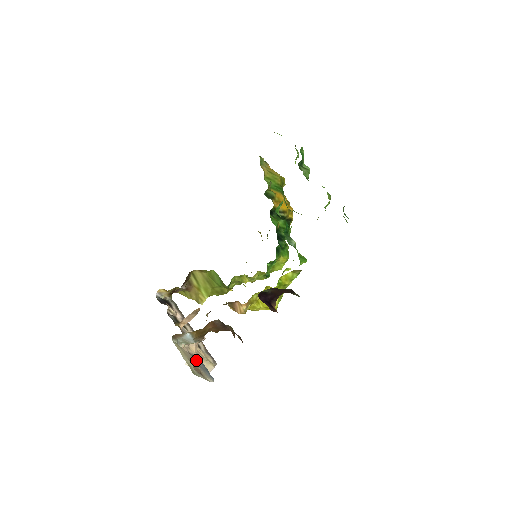
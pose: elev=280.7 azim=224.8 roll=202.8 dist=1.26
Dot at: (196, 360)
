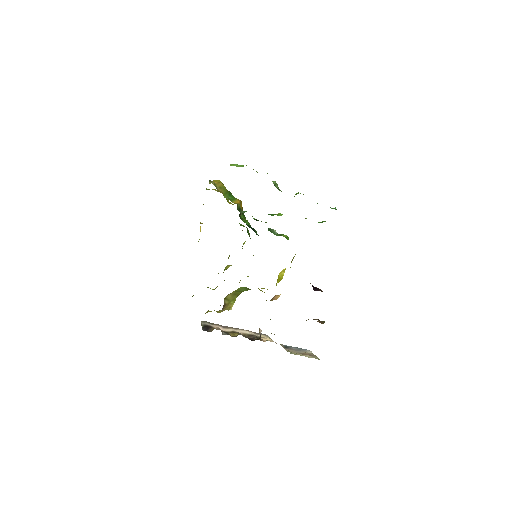
Dot at: (291, 349)
